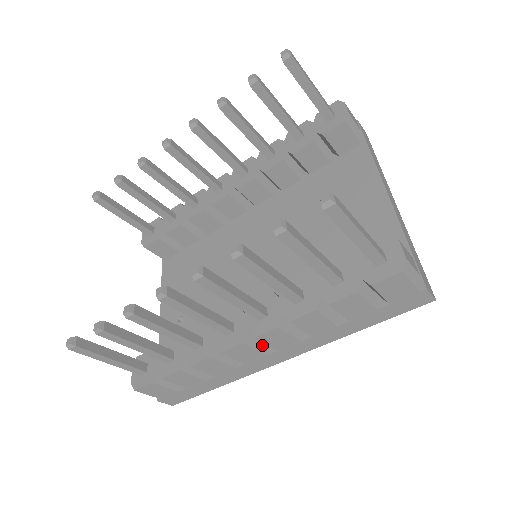
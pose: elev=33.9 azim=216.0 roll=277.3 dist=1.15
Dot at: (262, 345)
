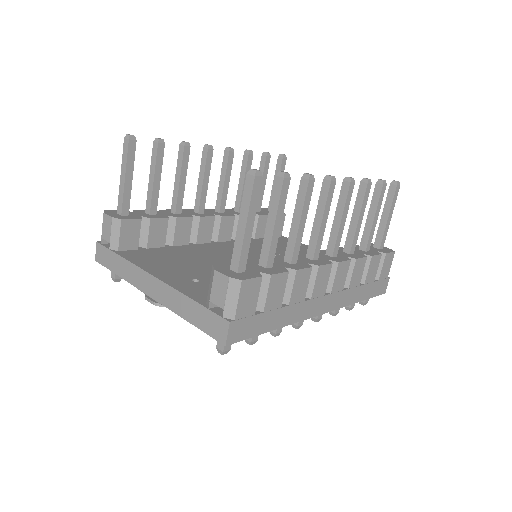
Dot at: occluded
